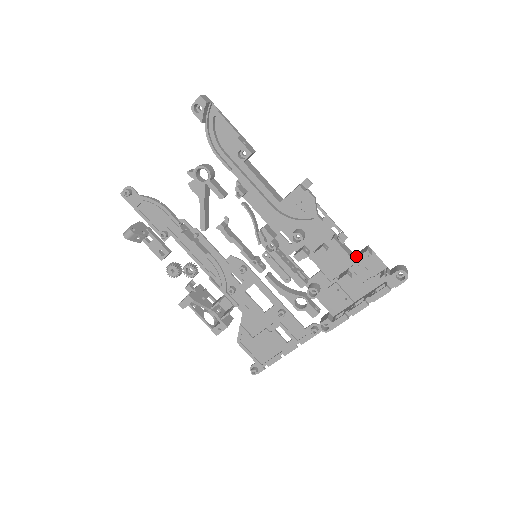
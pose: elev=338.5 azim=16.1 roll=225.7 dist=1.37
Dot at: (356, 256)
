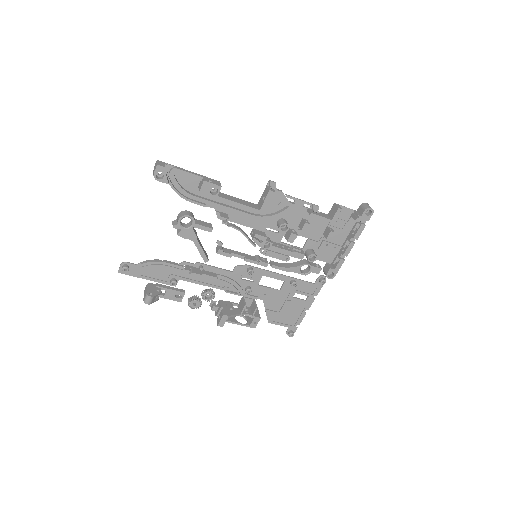
Dot at: (331, 216)
